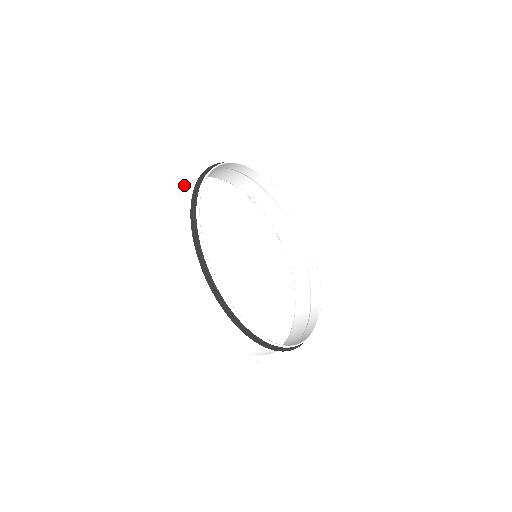
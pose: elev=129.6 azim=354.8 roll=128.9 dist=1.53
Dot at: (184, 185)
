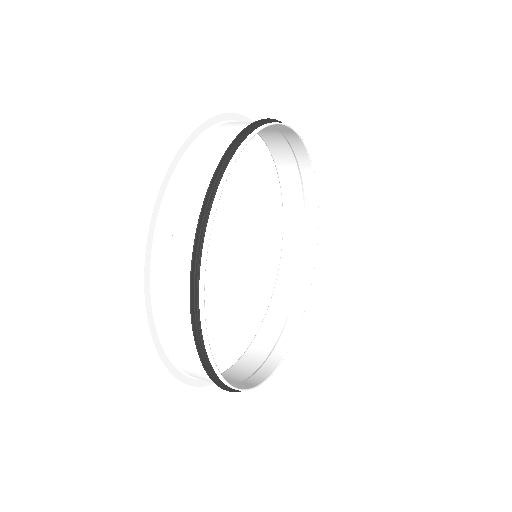
Dot at: (171, 178)
